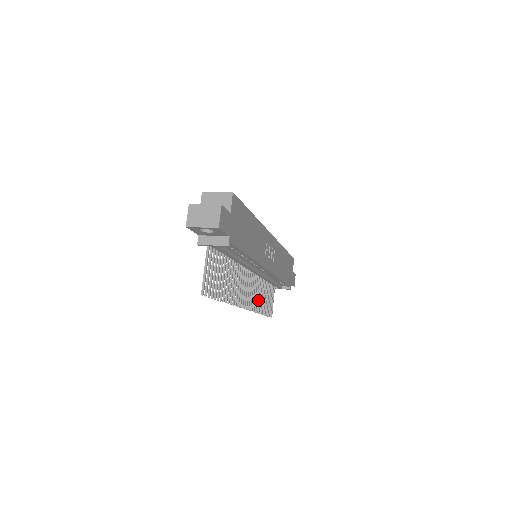
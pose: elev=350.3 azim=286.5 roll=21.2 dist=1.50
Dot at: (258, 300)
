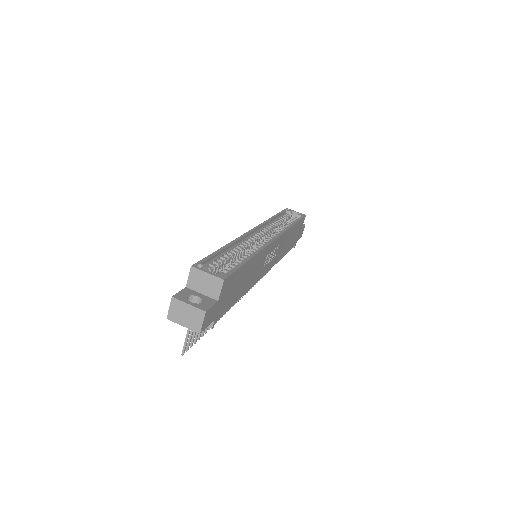
Dot at: occluded
